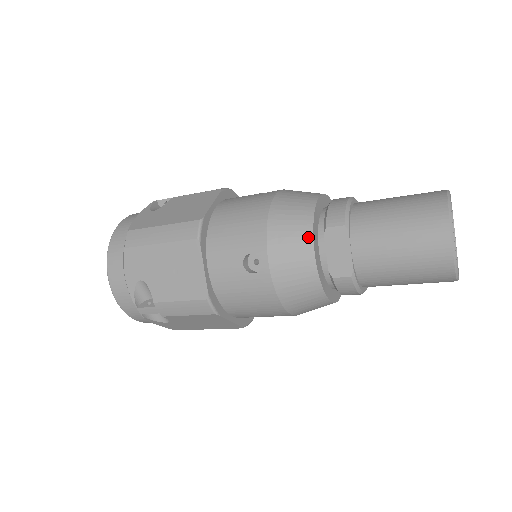
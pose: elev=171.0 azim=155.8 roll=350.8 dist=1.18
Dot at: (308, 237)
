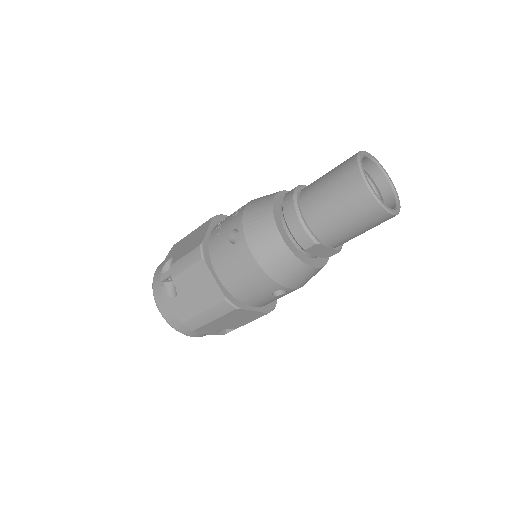
Dot at: (300, 265)
